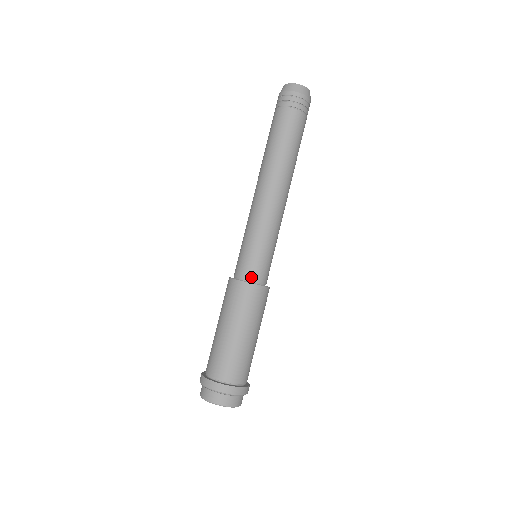
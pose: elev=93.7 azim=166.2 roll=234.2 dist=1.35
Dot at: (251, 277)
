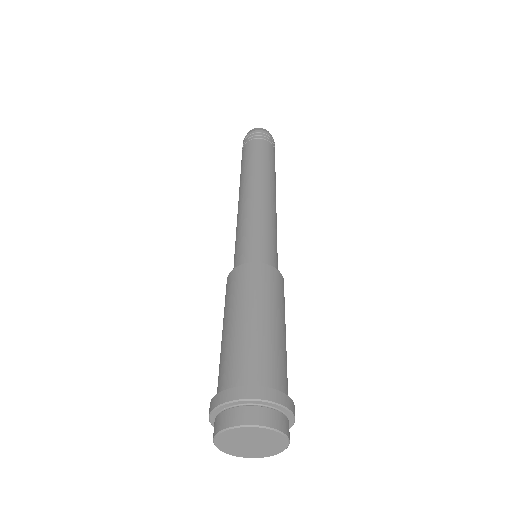
Dot at: occluded
